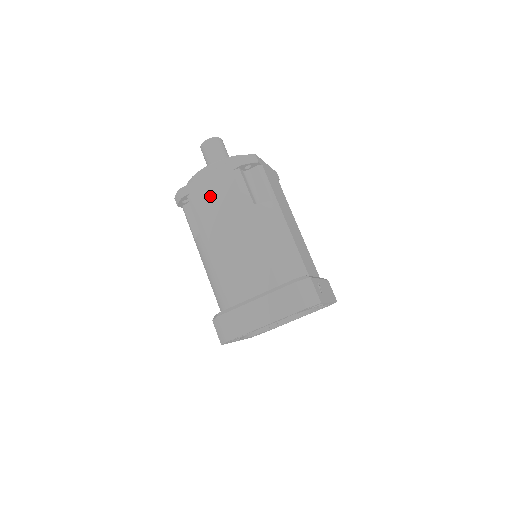
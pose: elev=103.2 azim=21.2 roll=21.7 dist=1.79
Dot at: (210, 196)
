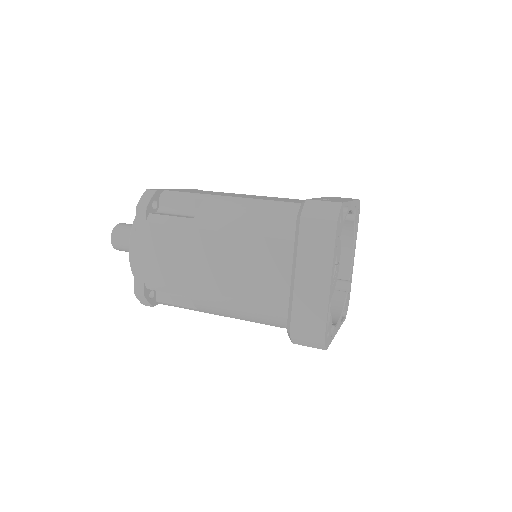
Dot at: (158, 262)
